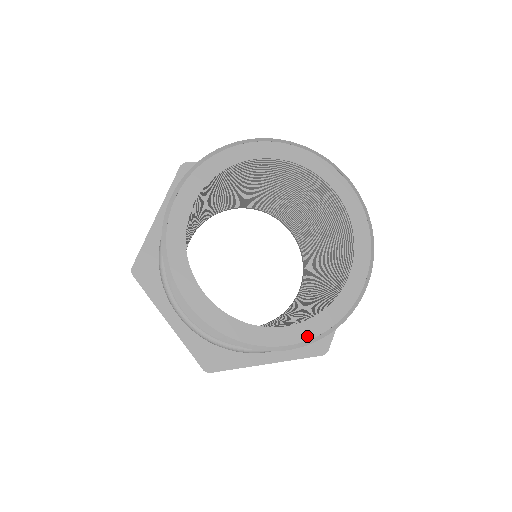
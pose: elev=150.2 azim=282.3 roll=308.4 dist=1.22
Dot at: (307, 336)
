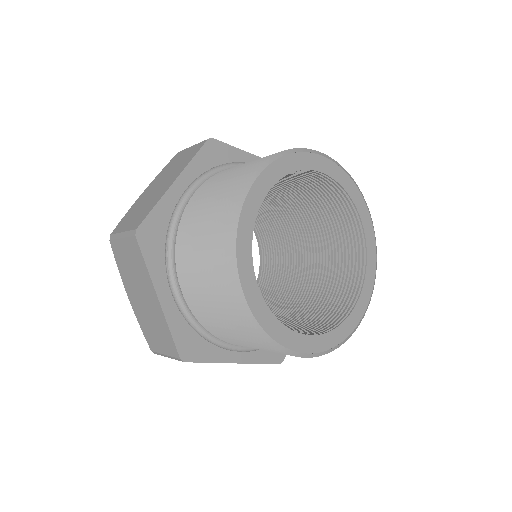
Dot at: (322, 348)
